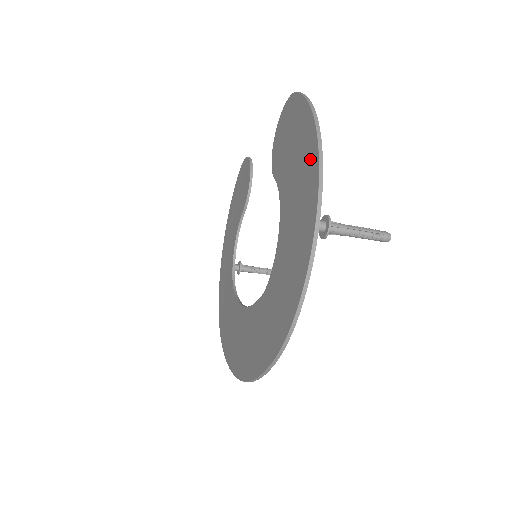
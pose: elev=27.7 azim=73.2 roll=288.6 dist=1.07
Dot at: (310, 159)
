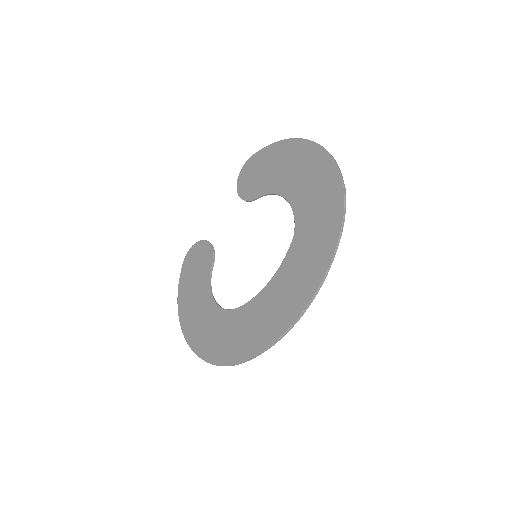
Dot at: (296, 148)
